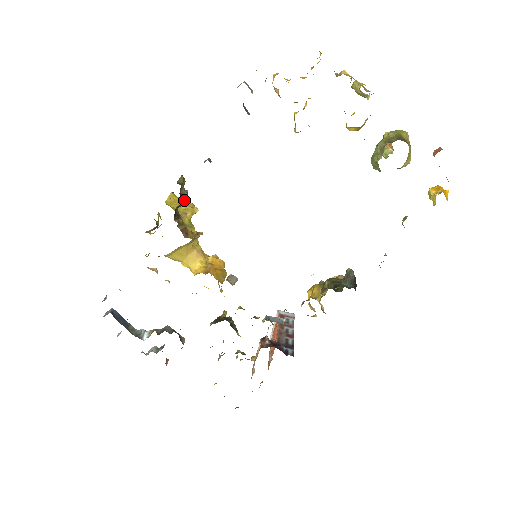
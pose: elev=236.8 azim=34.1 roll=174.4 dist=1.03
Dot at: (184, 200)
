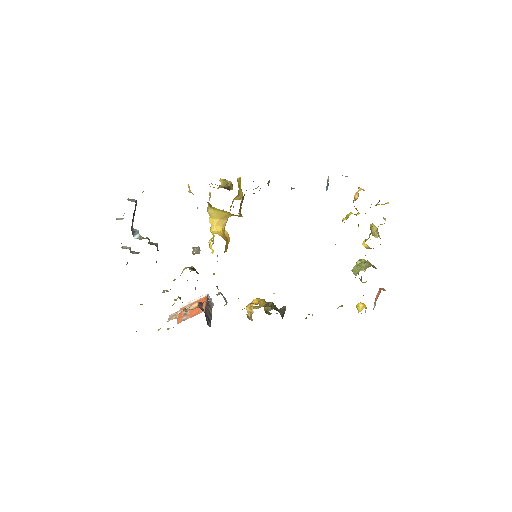
Dot at: occluded
